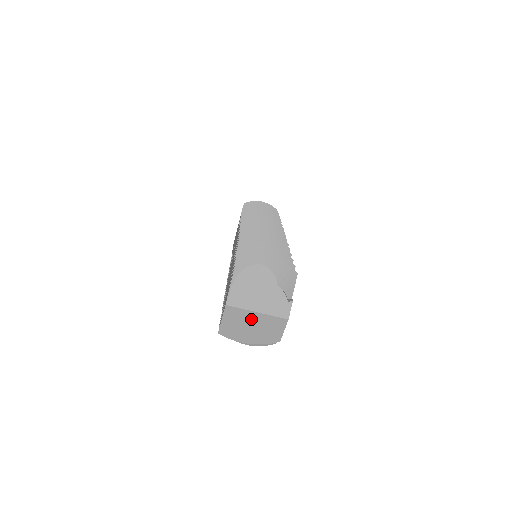
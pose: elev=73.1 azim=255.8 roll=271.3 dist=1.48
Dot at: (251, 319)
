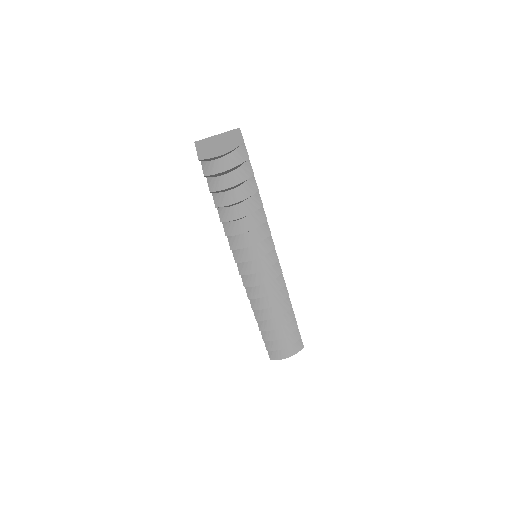
Dot at: (216, 140)
